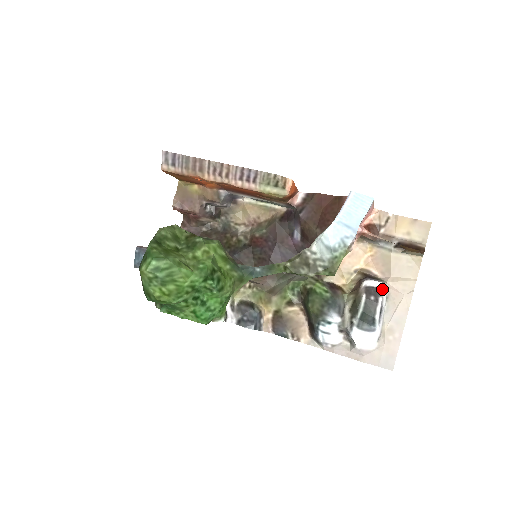
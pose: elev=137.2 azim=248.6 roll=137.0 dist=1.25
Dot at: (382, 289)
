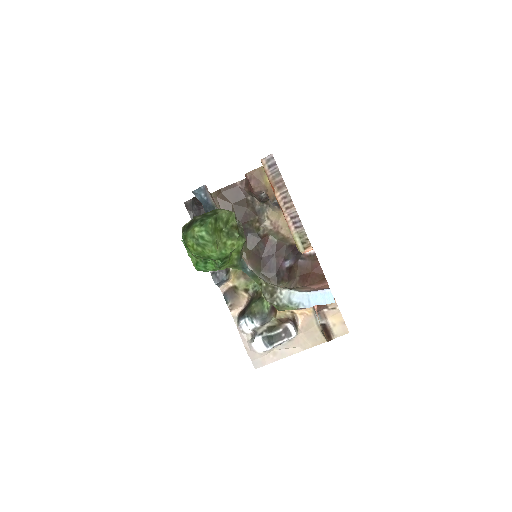
Dot at: (292, 336)
